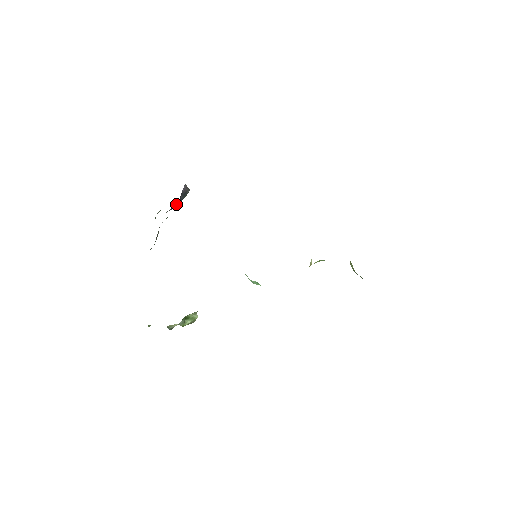
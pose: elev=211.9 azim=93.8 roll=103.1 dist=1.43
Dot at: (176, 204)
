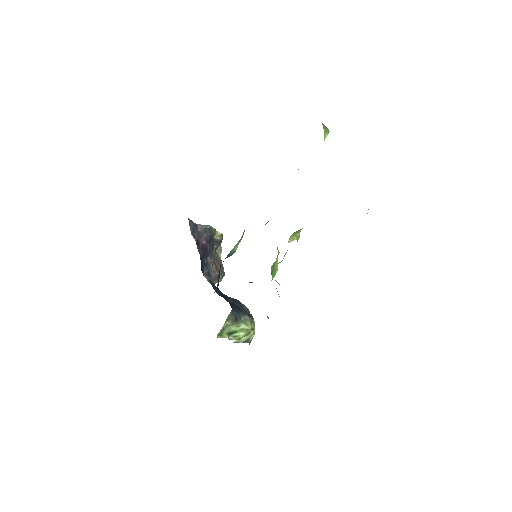
Dot at: (216, 238)
